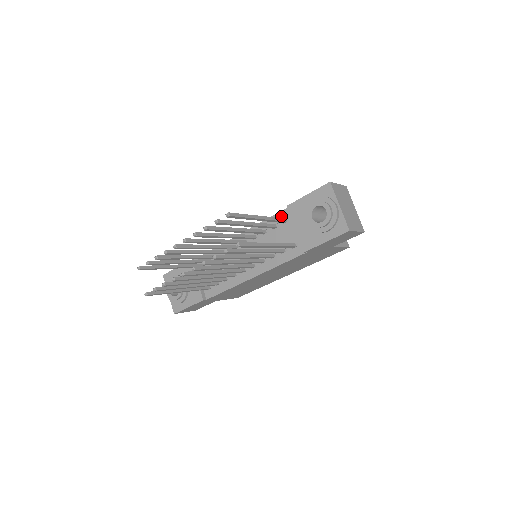
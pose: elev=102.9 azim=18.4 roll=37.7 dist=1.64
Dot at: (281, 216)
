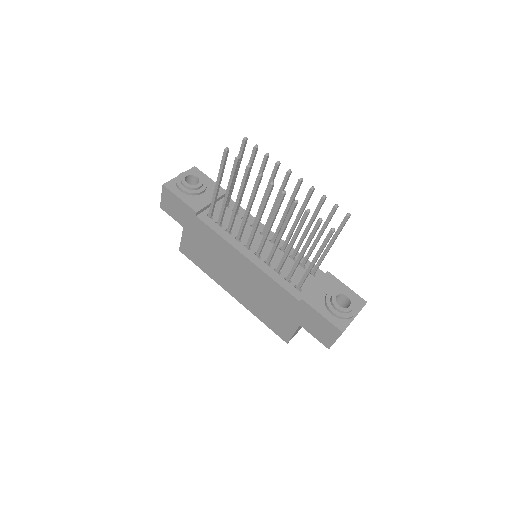
Dot at: occluded
